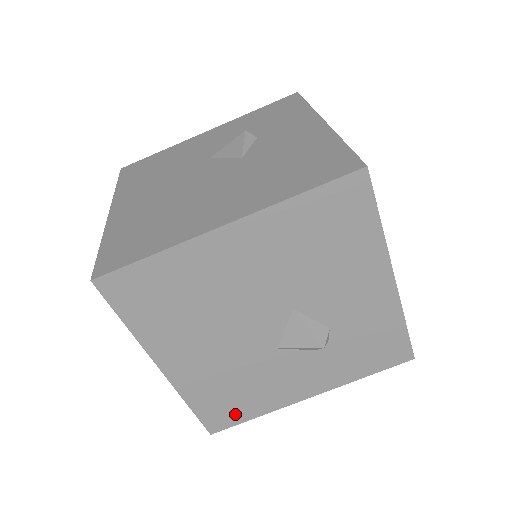
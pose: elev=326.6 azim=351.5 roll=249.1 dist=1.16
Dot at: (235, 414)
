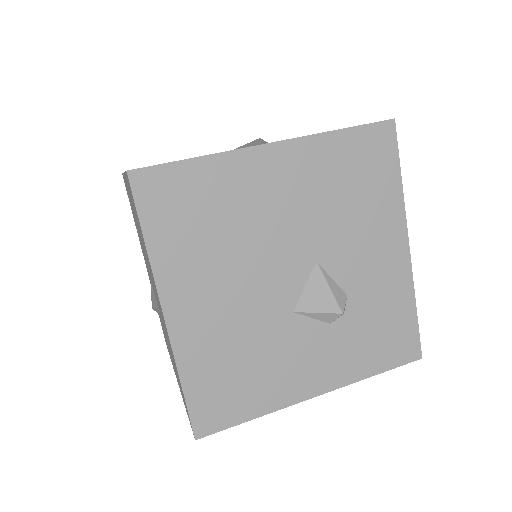
Dot at: (231, 408)
